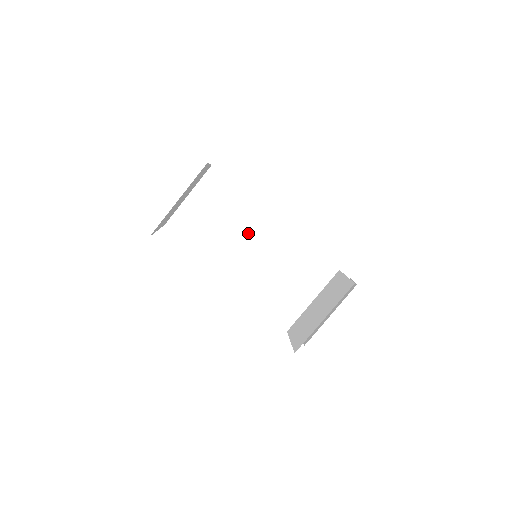
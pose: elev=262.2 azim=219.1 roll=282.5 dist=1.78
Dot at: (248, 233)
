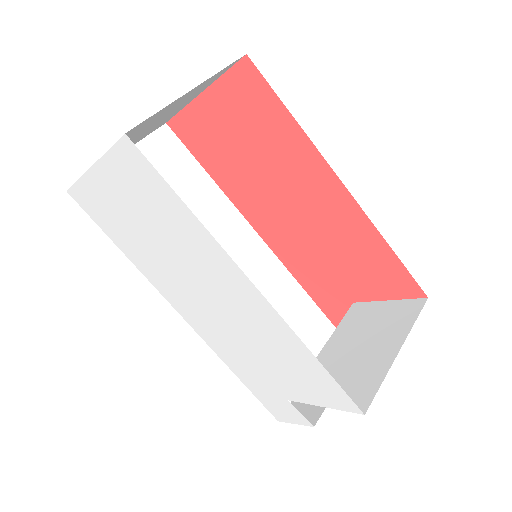
Dot at: occluded
